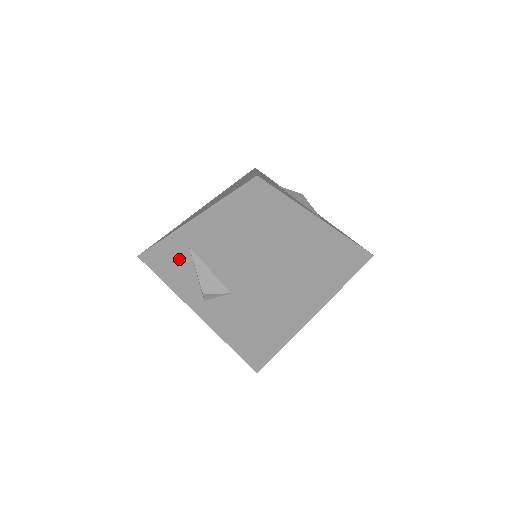
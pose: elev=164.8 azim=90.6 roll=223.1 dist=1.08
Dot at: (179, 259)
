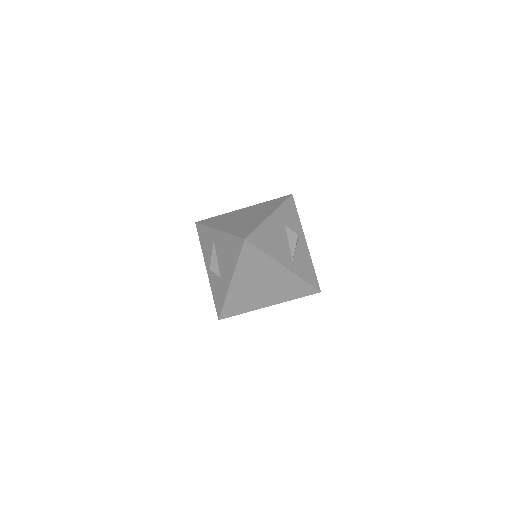
Dot at: (209, 242)
